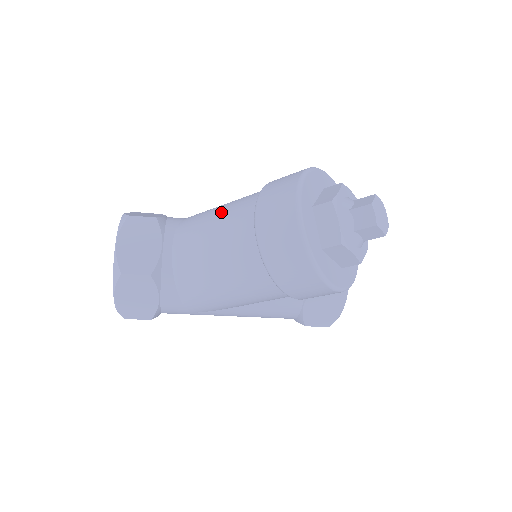
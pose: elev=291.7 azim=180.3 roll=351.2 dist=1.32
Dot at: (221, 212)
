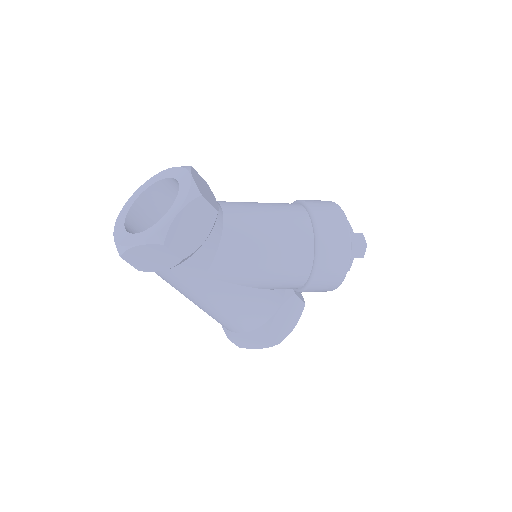
Dot at: occluded
